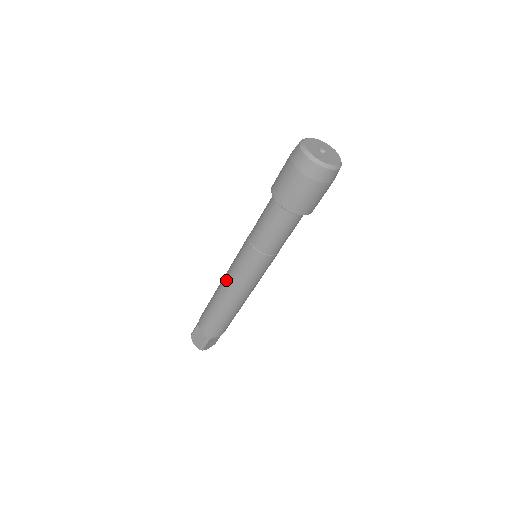
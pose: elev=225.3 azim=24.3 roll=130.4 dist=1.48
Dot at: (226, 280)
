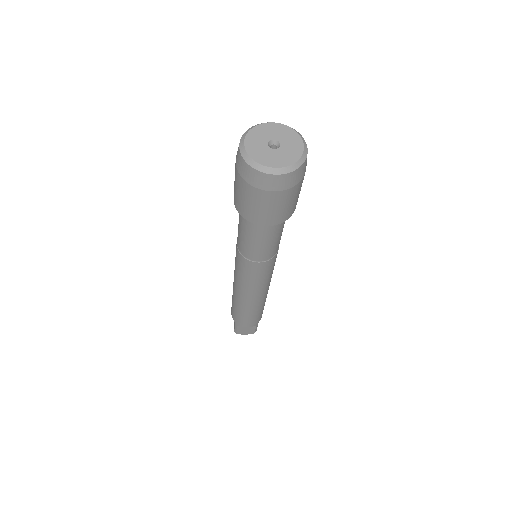
Dot at: (246, 294)
